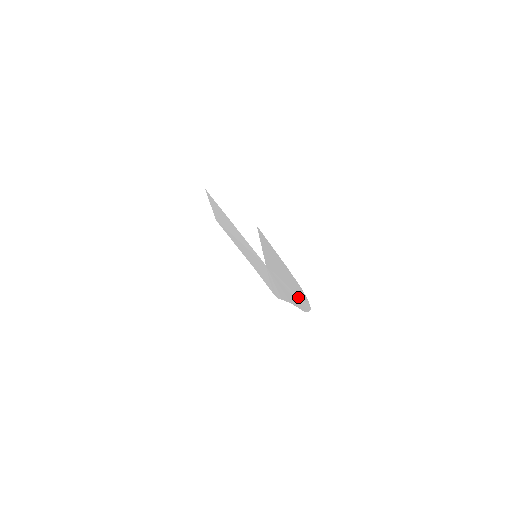
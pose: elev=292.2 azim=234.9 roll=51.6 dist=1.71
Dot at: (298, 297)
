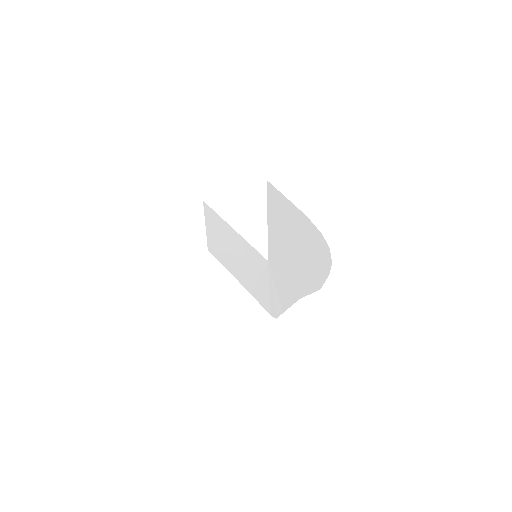
Dot at: (313, 265)
